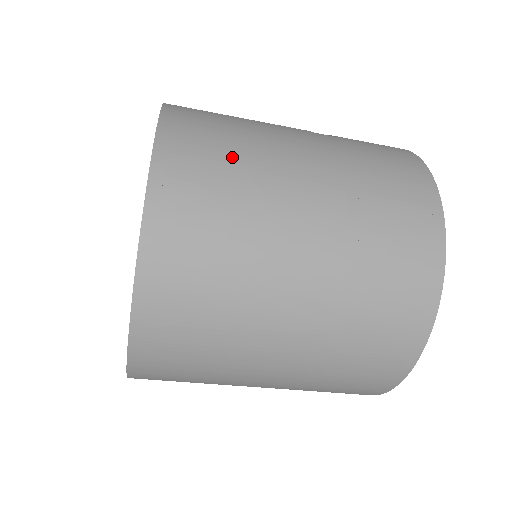
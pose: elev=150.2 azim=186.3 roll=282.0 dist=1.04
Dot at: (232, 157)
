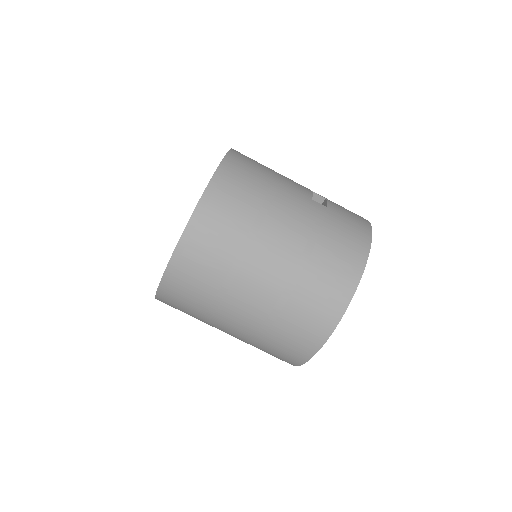
Dot at: (246, 209)
